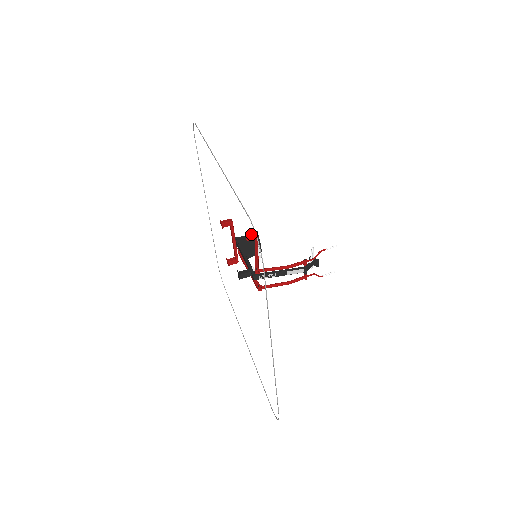
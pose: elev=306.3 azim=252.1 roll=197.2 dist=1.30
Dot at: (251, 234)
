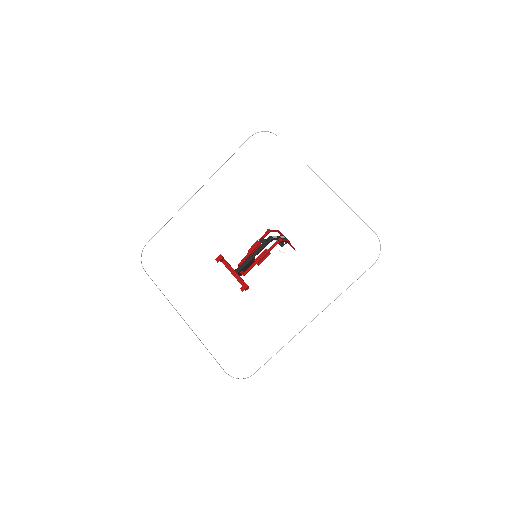
Dot at: occluded
